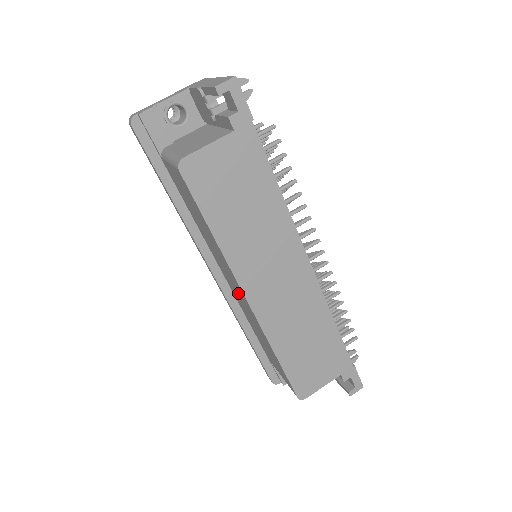
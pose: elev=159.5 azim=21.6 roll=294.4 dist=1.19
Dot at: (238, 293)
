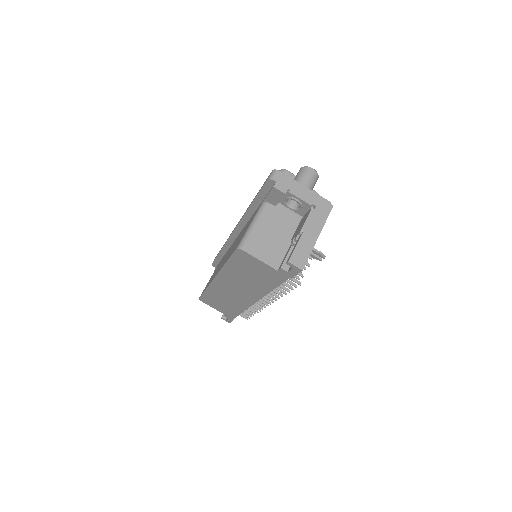
Dot at: occluded
